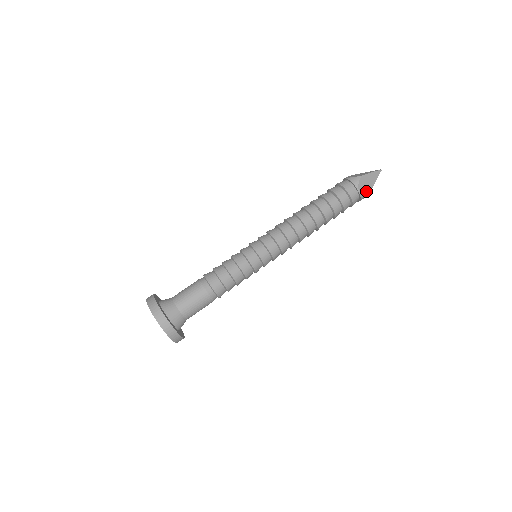
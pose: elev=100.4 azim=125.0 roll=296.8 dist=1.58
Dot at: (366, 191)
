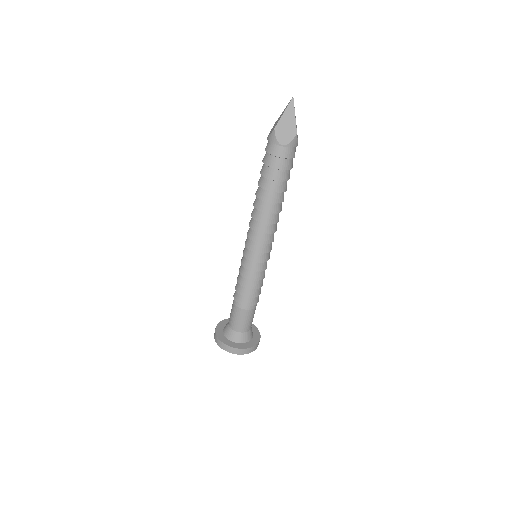
Dot at: occluded
